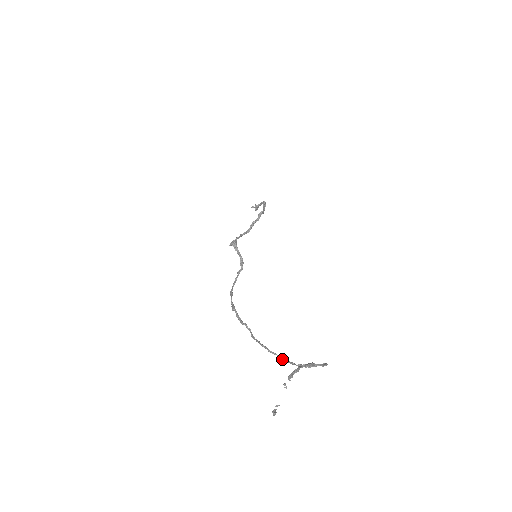
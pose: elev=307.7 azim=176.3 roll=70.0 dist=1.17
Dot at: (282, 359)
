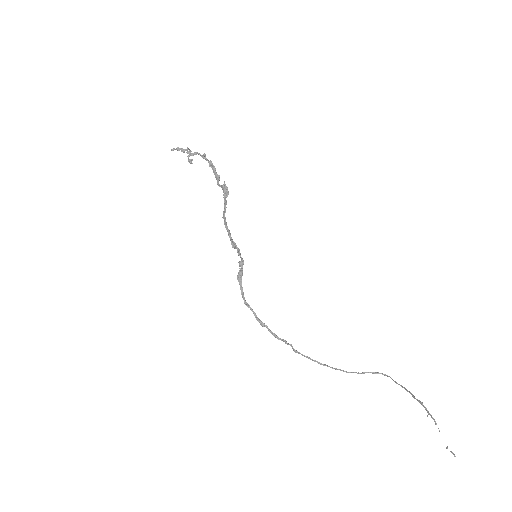
Dot at: occluded
